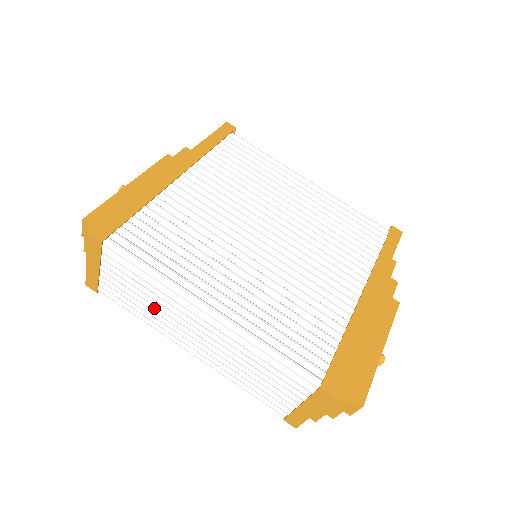
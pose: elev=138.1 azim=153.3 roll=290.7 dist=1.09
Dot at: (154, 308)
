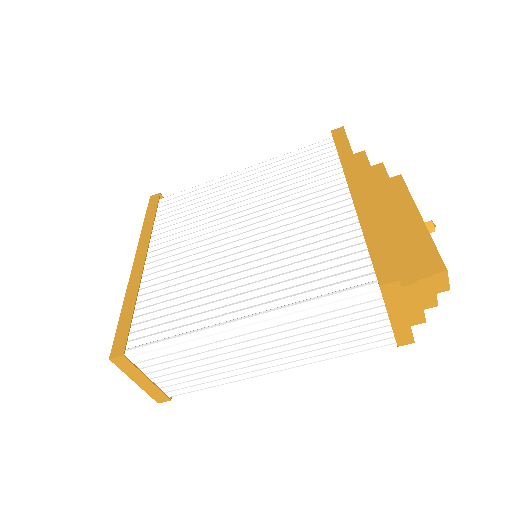
Dot at: (213, 366)
